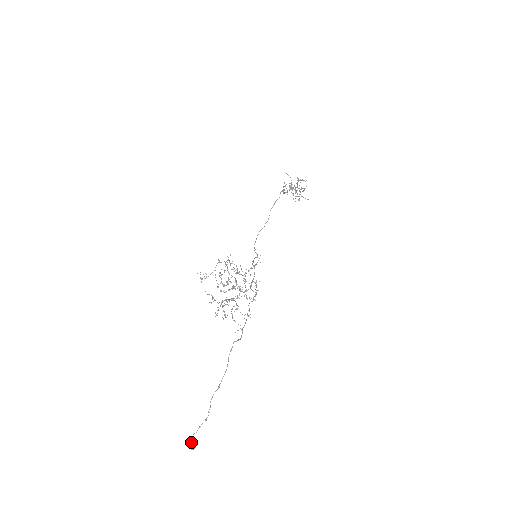
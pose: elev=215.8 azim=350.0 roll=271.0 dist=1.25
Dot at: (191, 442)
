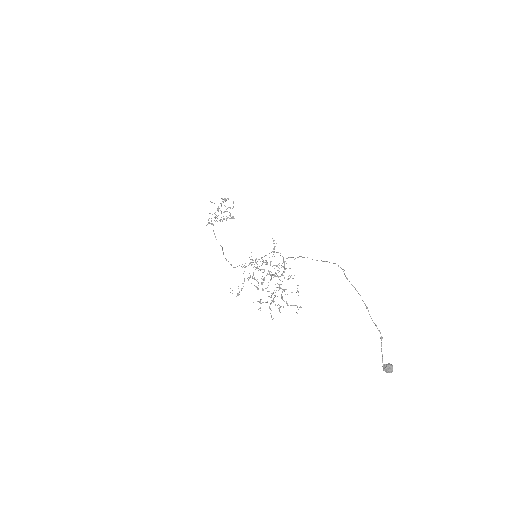
Dot at: (387, 366)
